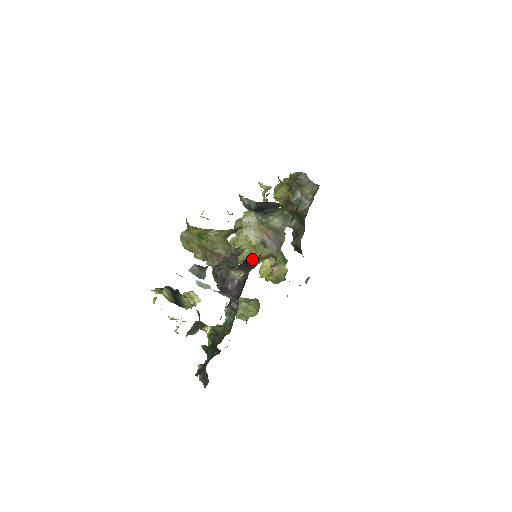
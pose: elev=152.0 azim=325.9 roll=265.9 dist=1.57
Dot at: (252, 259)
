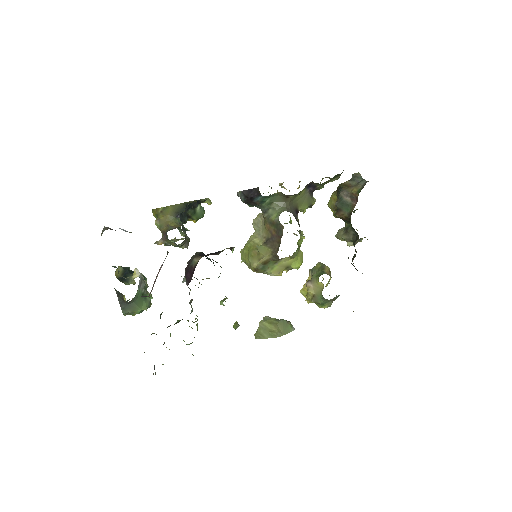
Dot at: occluded
